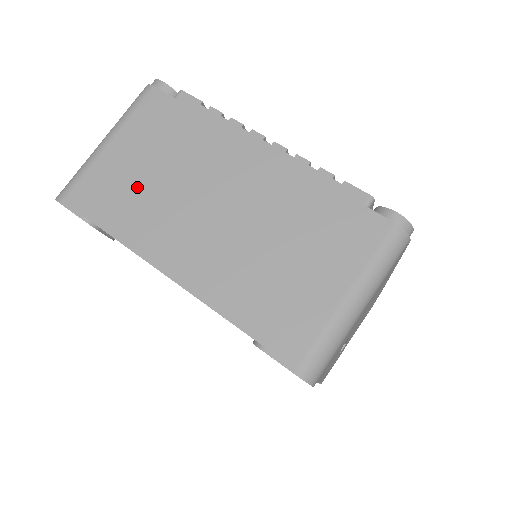
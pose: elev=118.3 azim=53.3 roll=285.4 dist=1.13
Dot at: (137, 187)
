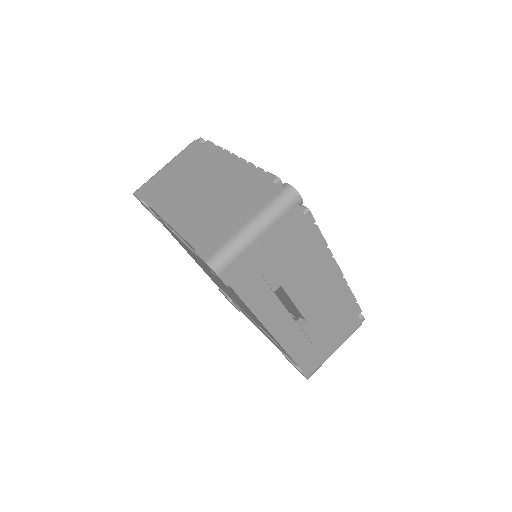
Dot at: (169, 184)
